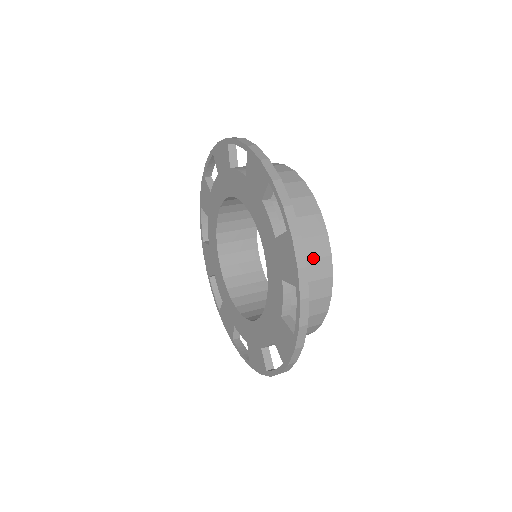
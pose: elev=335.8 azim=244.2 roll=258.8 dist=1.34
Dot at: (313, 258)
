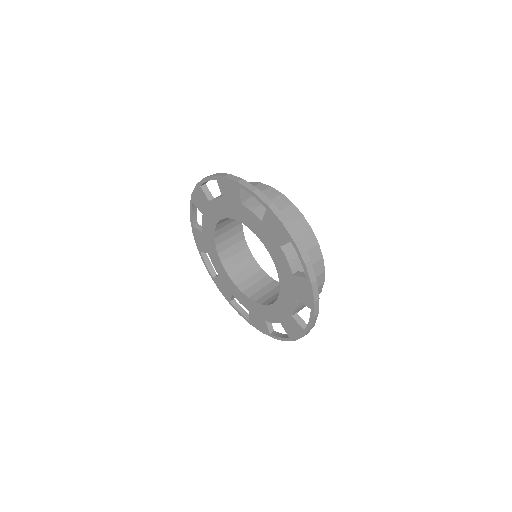
Dot at: occluded
